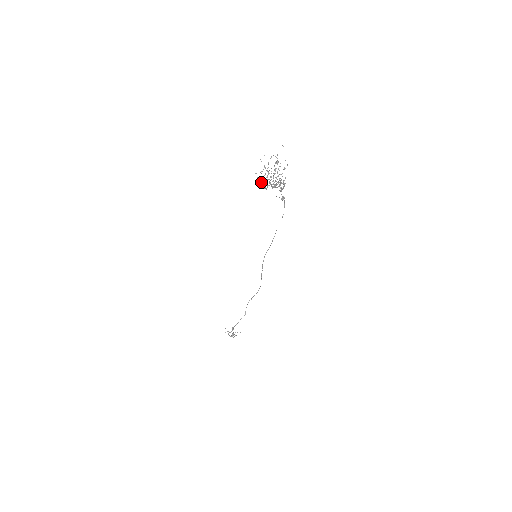
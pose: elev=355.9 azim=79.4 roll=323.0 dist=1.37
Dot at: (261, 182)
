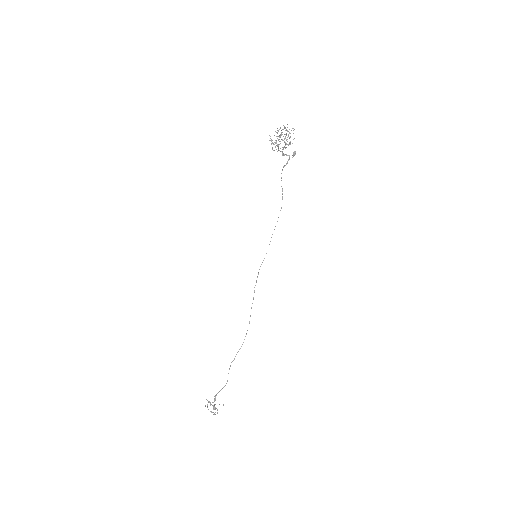
Dot at: occluded
